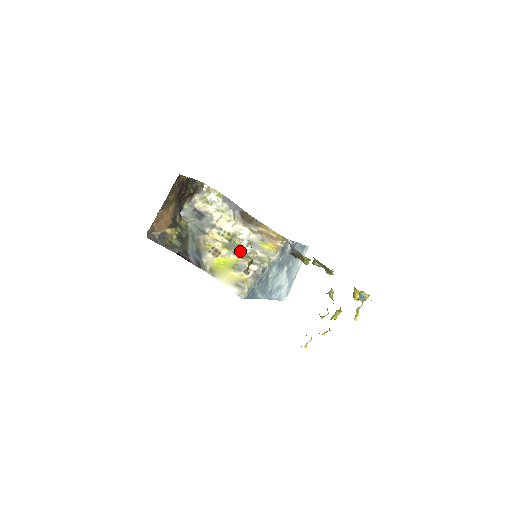
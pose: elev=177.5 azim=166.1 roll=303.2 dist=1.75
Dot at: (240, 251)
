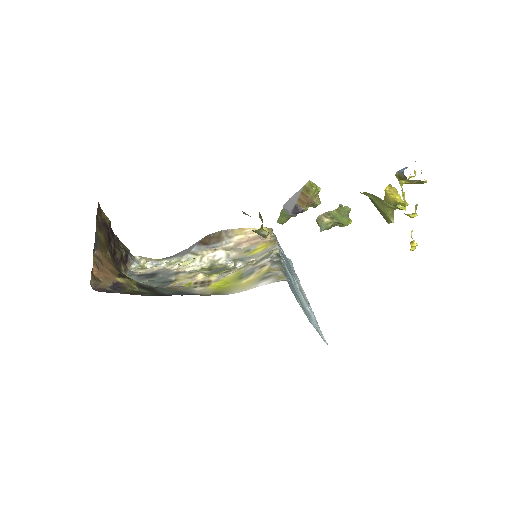
Dot at: (232, 268)
